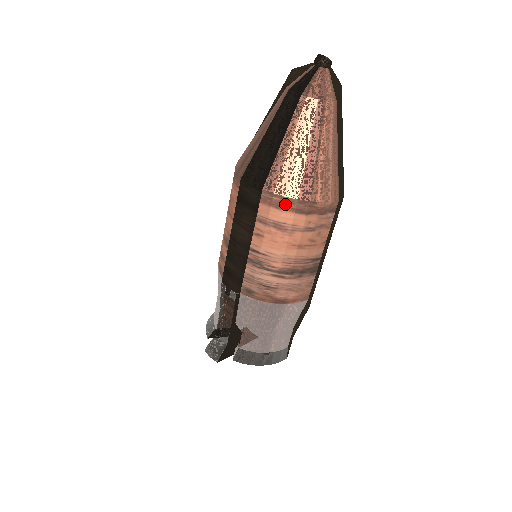
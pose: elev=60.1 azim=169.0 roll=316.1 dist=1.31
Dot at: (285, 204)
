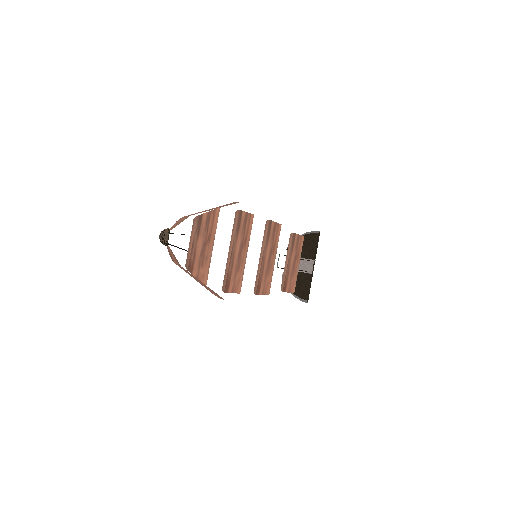
Dot at: occluded
